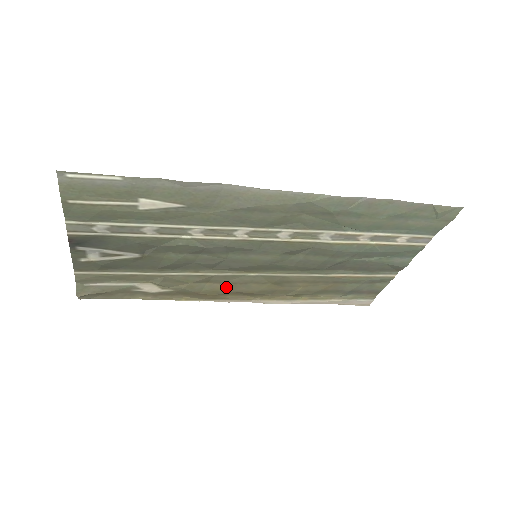
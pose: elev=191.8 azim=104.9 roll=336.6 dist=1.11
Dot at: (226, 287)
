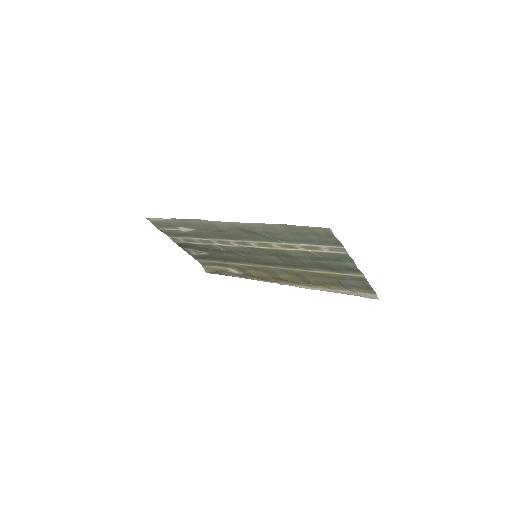
Dot at: (267, 274)
